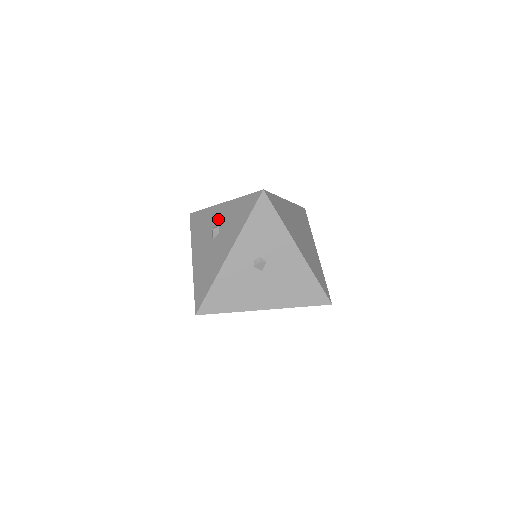
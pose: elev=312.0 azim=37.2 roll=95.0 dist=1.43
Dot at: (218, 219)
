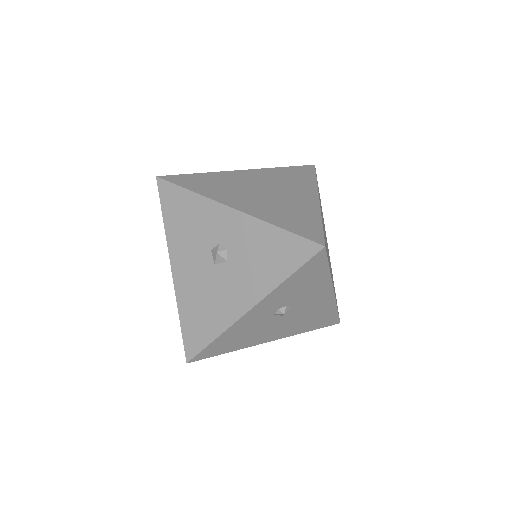
Dot at: (225, 234)
